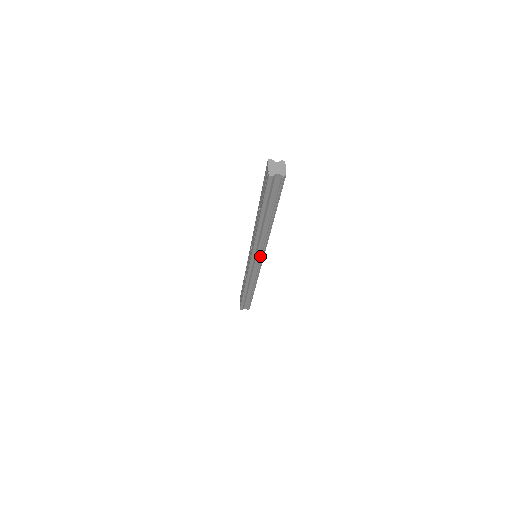
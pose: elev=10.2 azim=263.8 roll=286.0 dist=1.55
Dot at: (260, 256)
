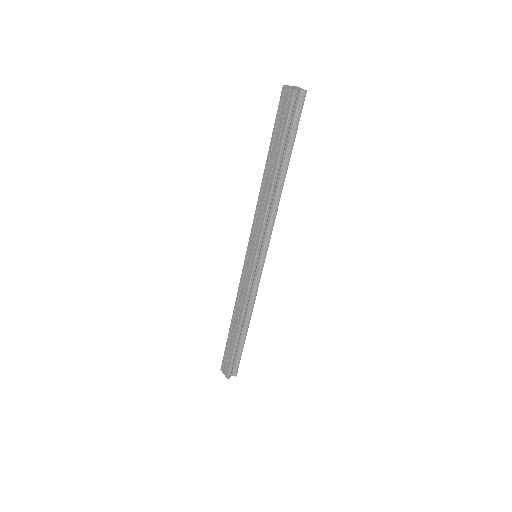
Dot at: (265, 247)
